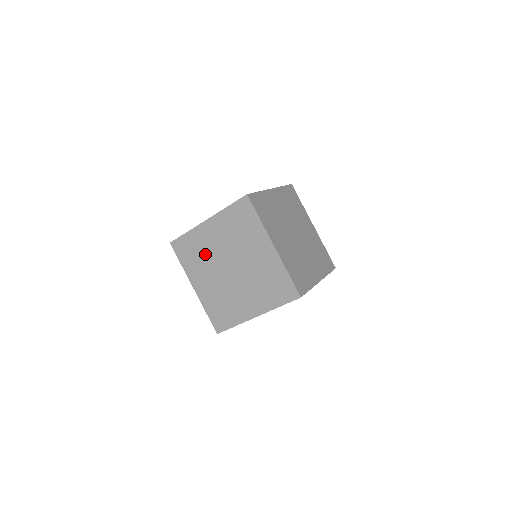
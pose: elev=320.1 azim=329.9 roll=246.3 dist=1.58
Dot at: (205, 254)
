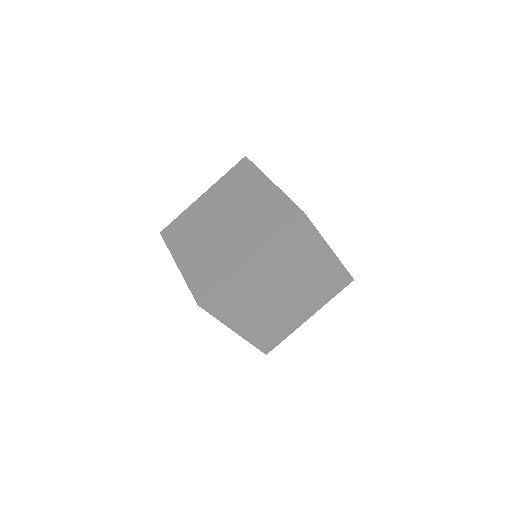
Dot at: (196, 224)
